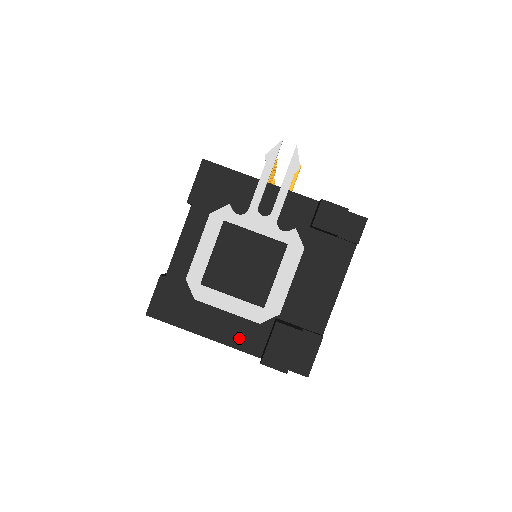
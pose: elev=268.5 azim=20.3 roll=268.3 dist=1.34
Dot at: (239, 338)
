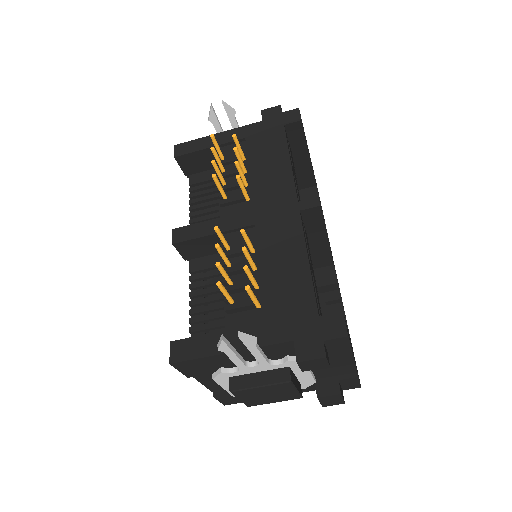
Dot at: occluded
